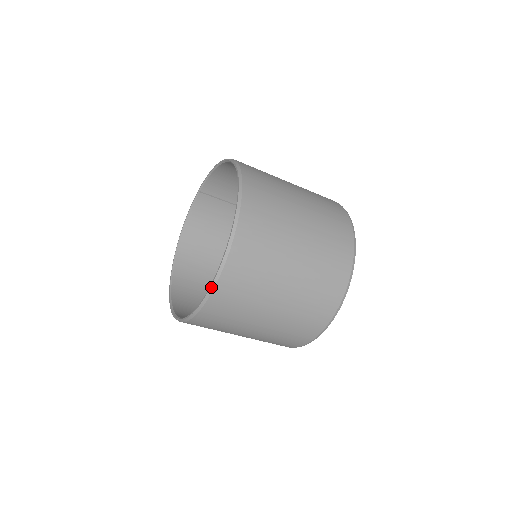
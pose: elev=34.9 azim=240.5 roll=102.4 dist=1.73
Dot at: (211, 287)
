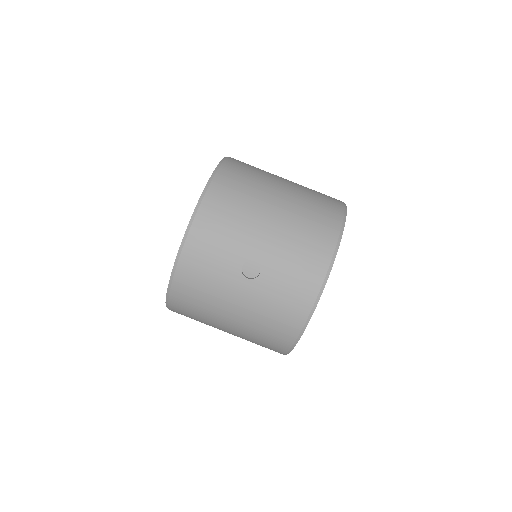
Dot at: (223, 159)
